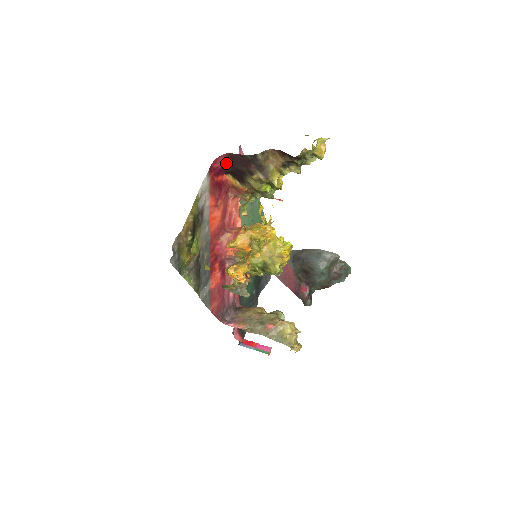
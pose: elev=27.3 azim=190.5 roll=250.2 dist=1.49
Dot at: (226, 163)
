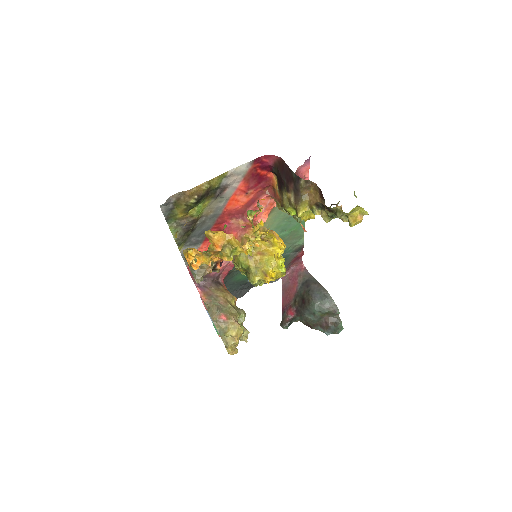
Dot at: (276, 165)
